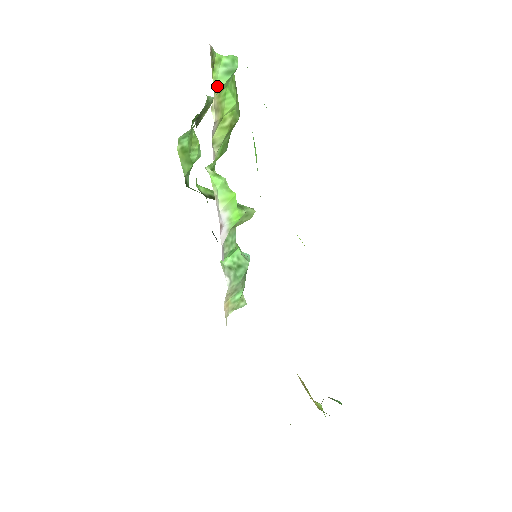
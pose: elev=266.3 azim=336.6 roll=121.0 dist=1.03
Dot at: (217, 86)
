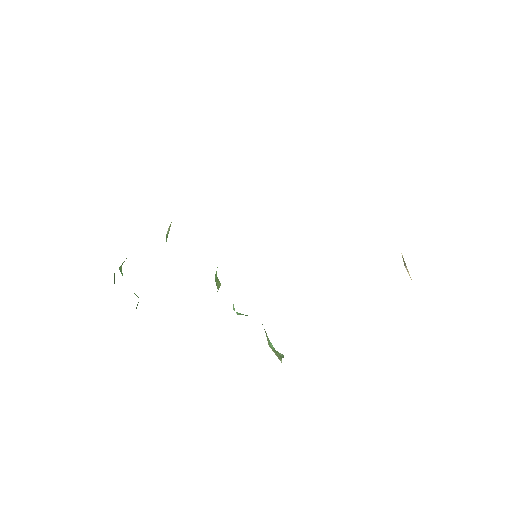
Dot at: occluded
